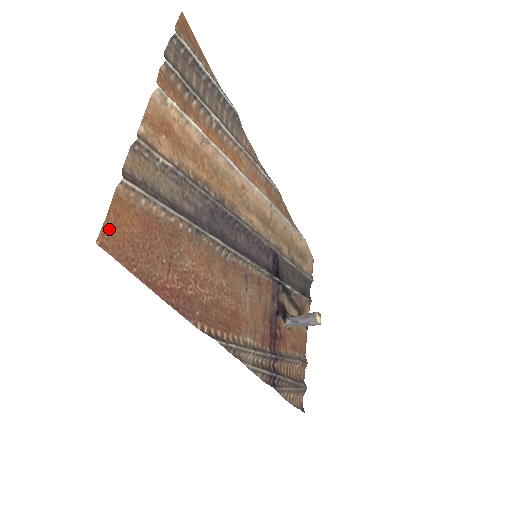
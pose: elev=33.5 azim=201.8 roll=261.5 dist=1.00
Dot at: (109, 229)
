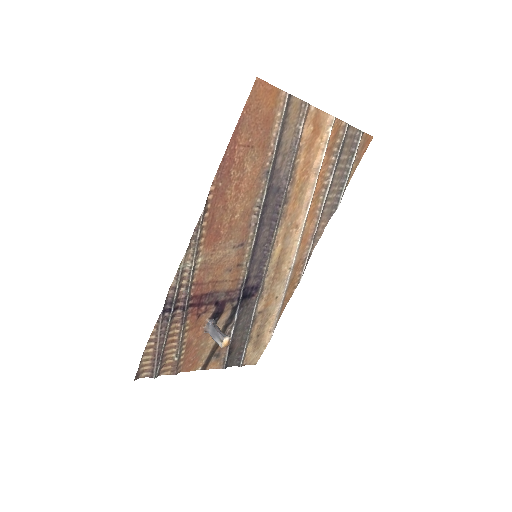
Dot at: (264, 87)
